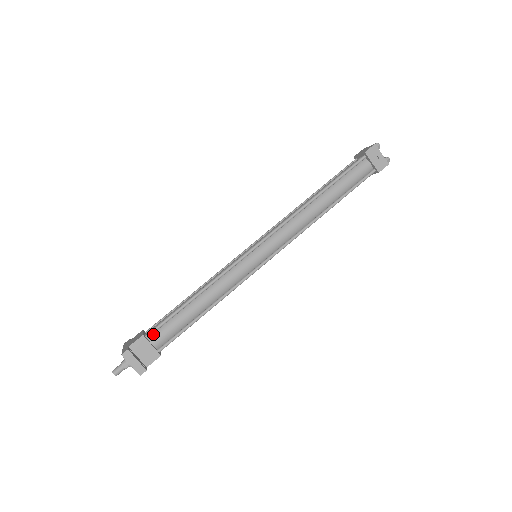
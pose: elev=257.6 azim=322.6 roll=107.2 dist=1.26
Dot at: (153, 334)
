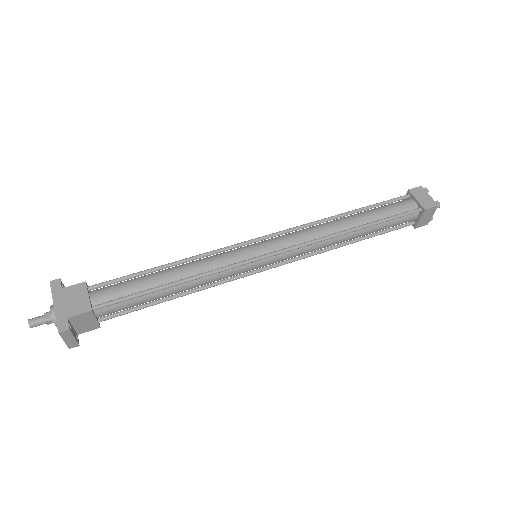
Dot at: (102, 306)
